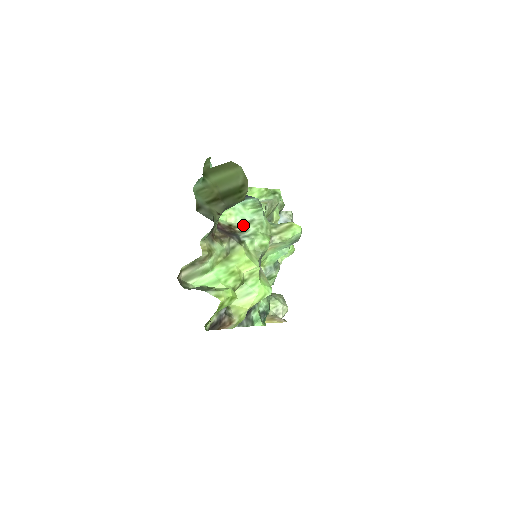
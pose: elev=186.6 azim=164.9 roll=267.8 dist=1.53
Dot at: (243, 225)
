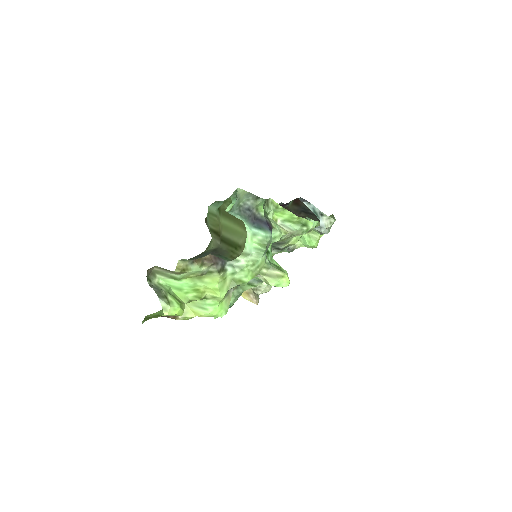
Dot at: occluded
